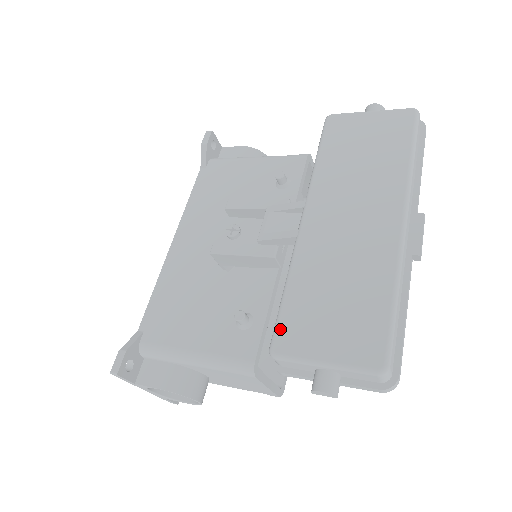
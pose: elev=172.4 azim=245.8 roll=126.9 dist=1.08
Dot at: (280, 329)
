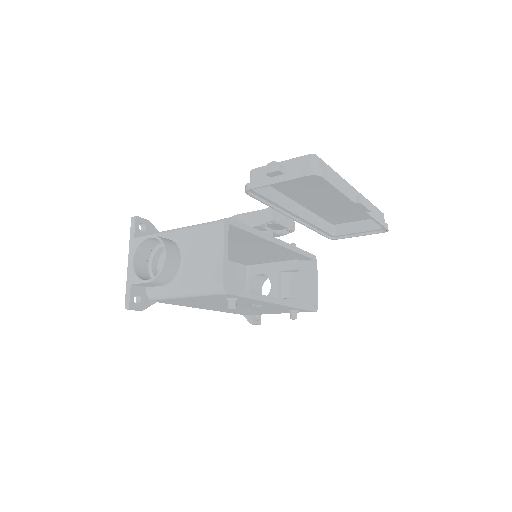
Dot at: occluded
